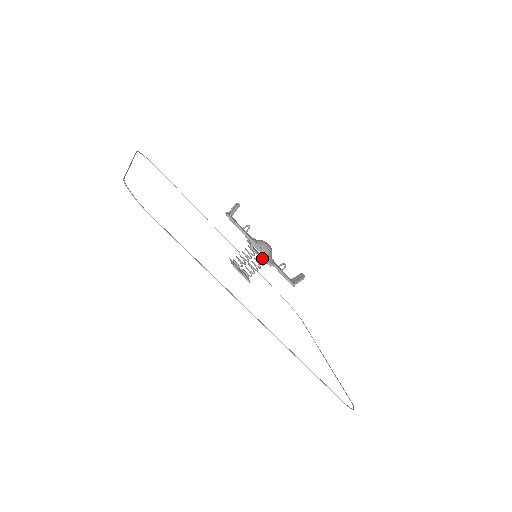
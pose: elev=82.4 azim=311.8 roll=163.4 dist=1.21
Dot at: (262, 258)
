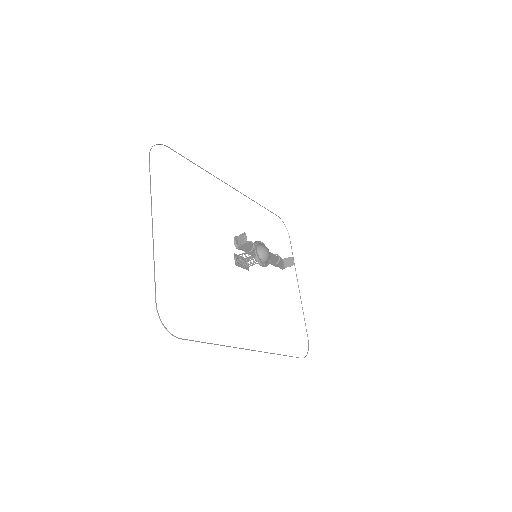
Dot at: occluded
